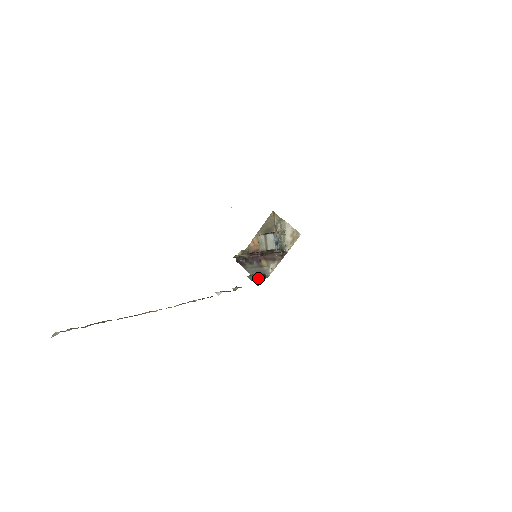
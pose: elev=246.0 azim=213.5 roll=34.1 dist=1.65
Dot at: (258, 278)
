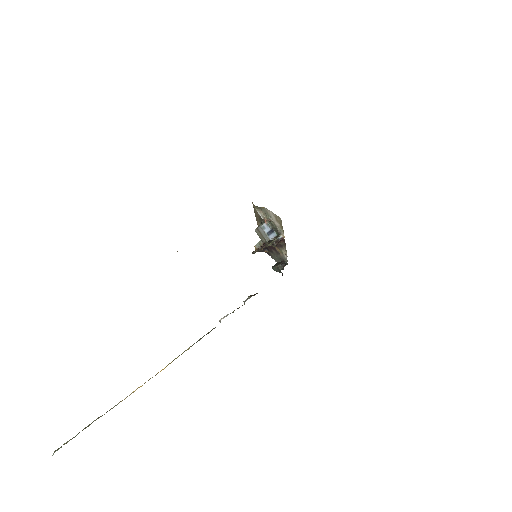
Dot at: (278, 269)
